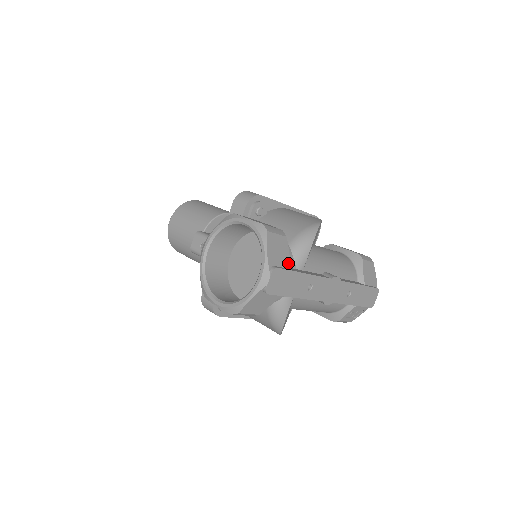
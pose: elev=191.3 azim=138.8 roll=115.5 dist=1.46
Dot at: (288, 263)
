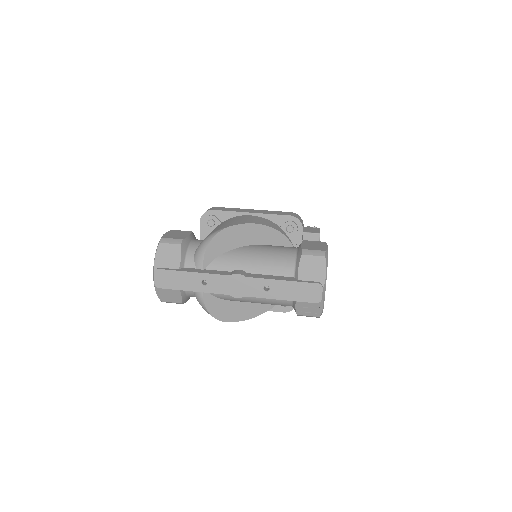
Dot at: (178, 265)
